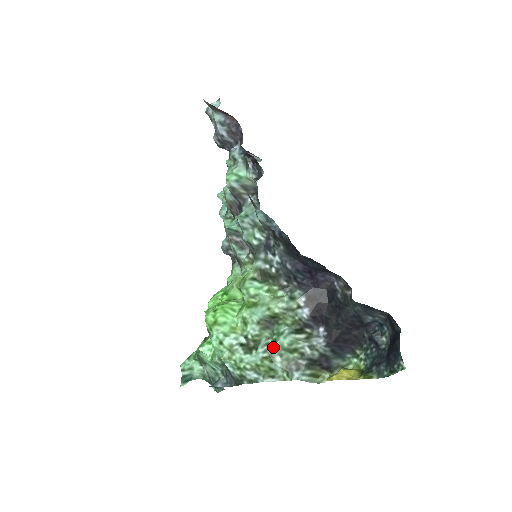
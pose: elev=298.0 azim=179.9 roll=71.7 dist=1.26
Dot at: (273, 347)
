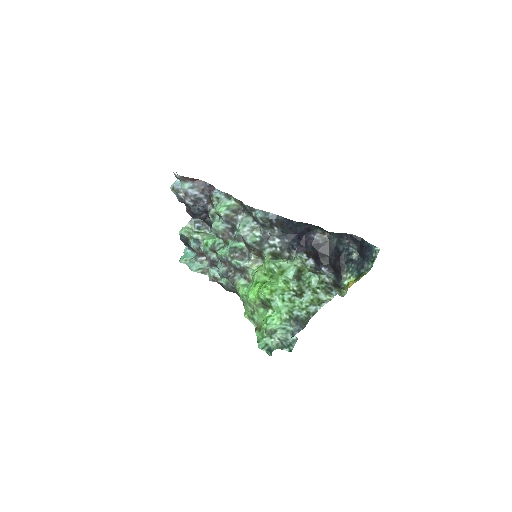
Dot at: (312, 285)
